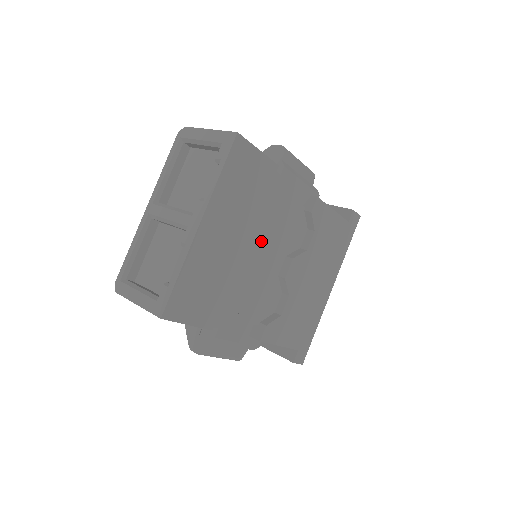
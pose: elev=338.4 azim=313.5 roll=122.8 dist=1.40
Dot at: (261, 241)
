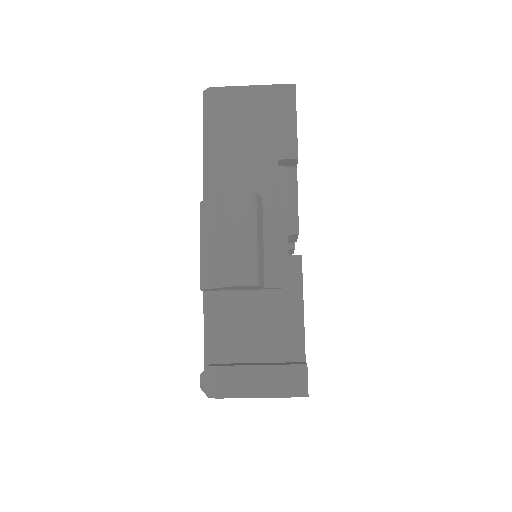
Dot at: occluded
